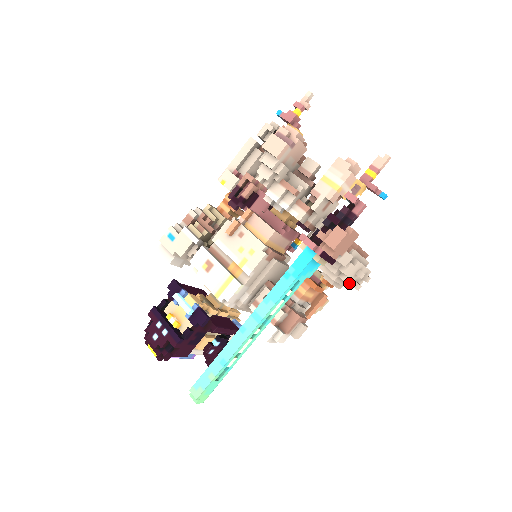
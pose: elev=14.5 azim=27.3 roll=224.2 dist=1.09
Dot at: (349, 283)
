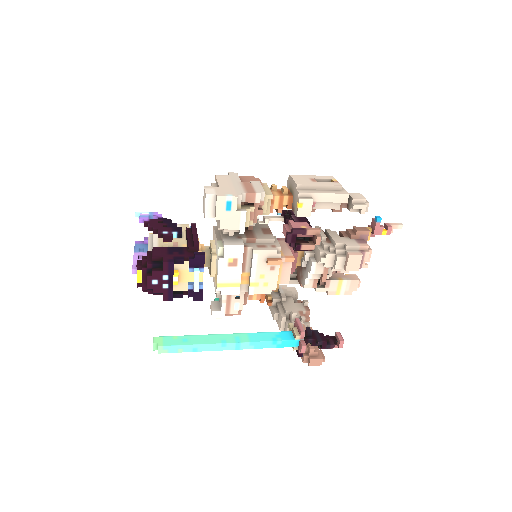
Dot at: occluded
